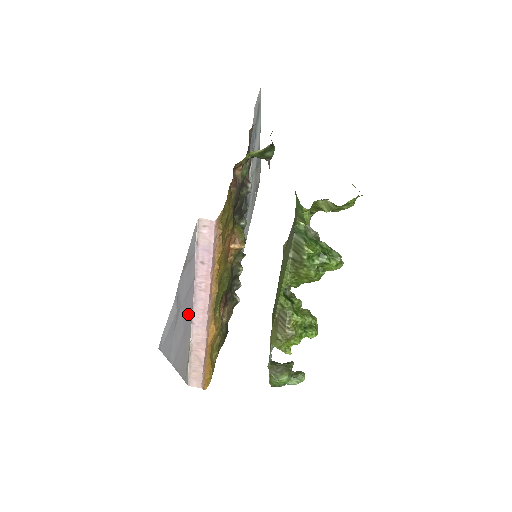
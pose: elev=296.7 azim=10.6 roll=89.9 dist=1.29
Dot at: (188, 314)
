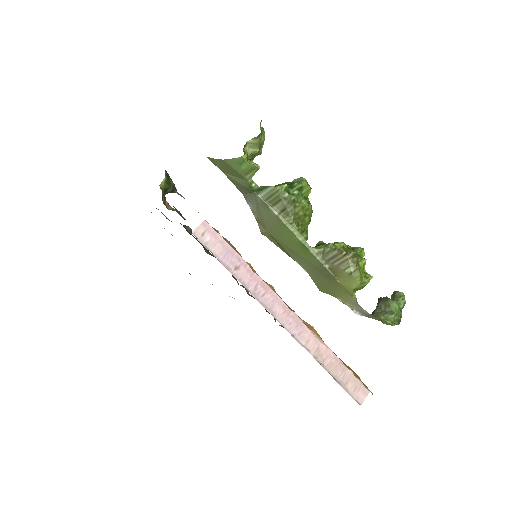
Dot at: occluded
